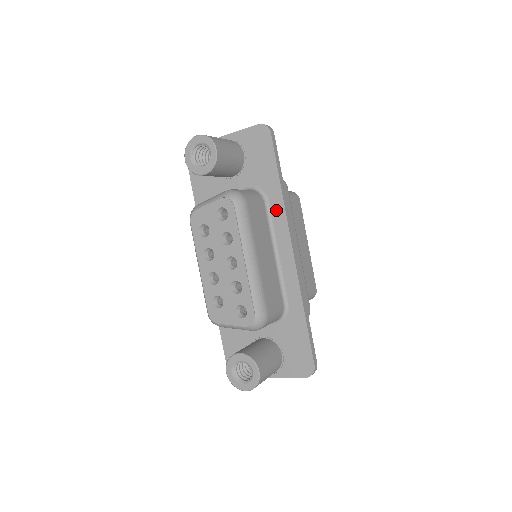
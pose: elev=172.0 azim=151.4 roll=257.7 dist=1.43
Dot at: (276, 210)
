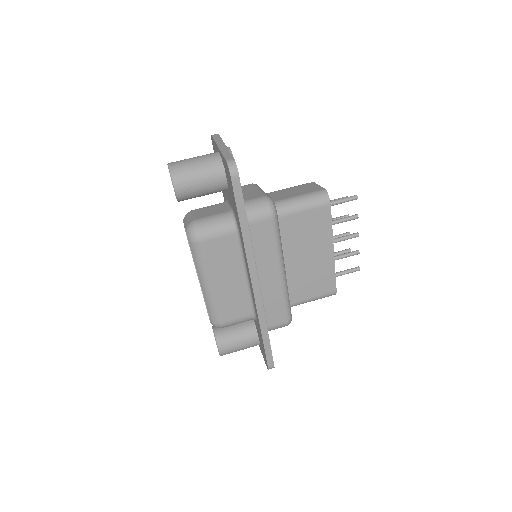
Dot at: (243, 246)
